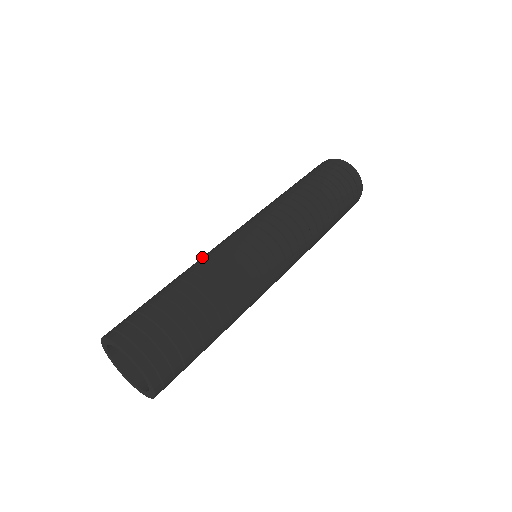
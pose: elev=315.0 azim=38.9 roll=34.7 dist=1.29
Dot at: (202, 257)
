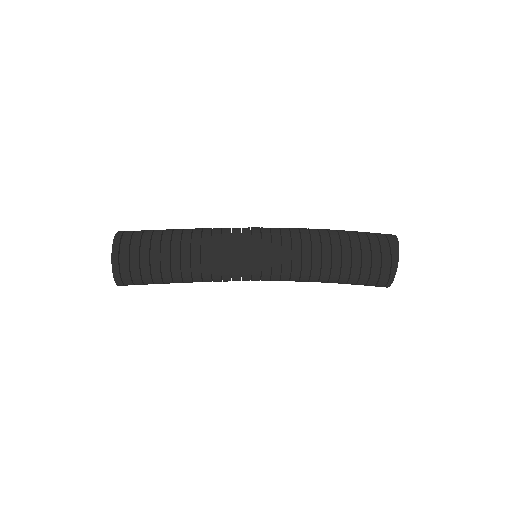
Dot at: occluded
